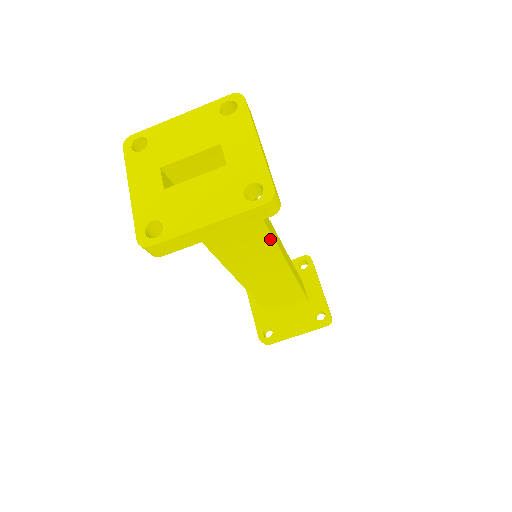
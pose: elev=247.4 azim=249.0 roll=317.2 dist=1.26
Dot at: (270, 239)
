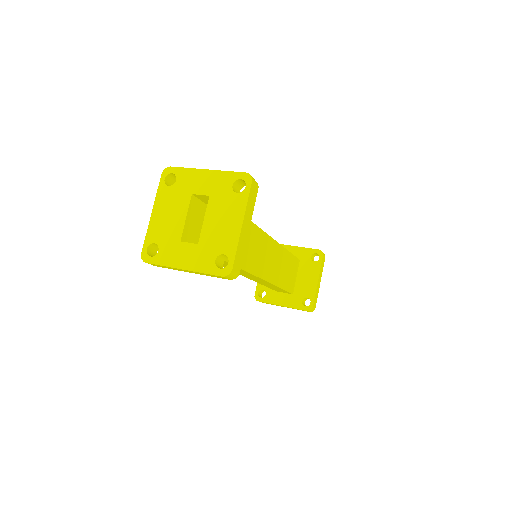
Dot at: (256, 228)
